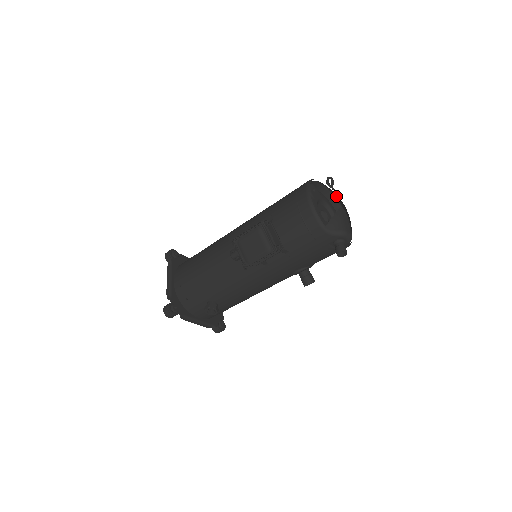
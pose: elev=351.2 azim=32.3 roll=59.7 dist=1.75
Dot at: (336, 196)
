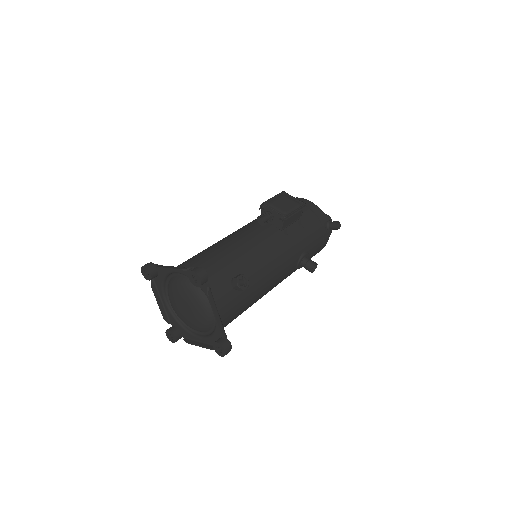
Dot at: occluded
